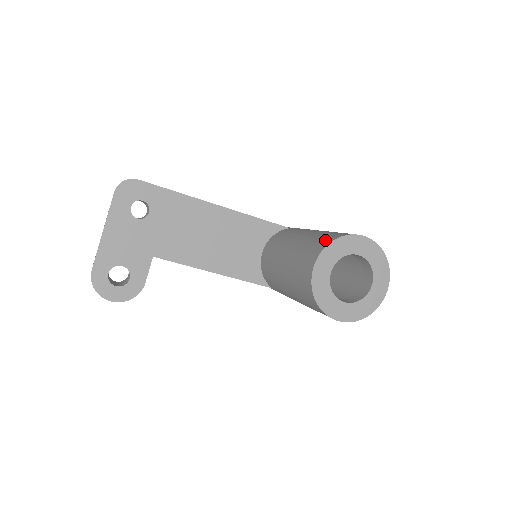
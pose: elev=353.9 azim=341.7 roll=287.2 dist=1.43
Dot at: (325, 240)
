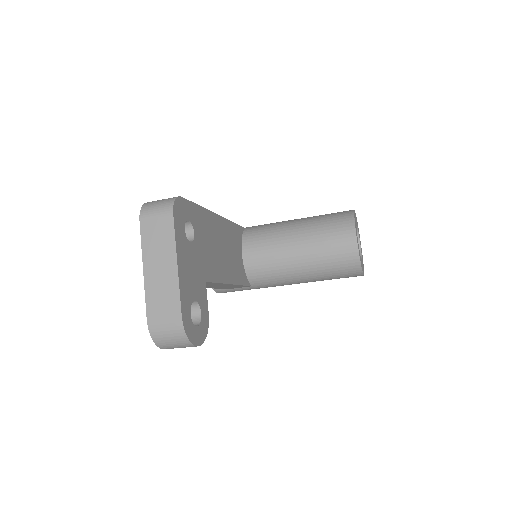
Dot at: (344, 218)
